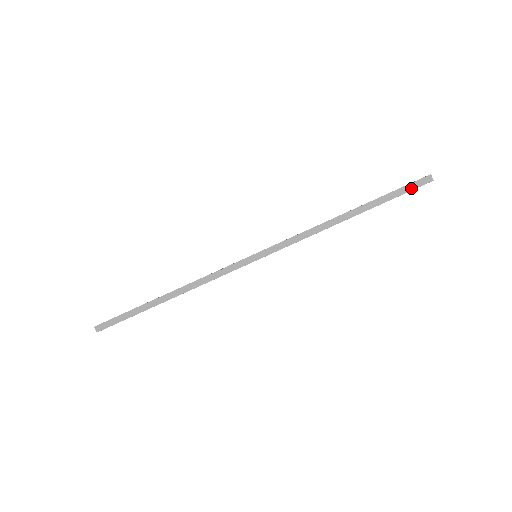
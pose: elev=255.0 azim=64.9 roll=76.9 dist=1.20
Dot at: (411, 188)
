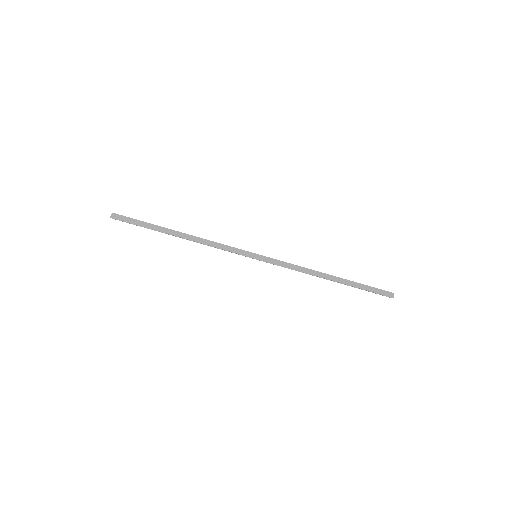
Dot at: (378, 292)
